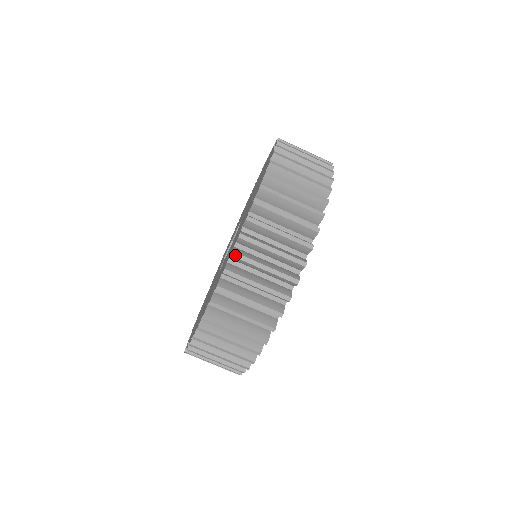
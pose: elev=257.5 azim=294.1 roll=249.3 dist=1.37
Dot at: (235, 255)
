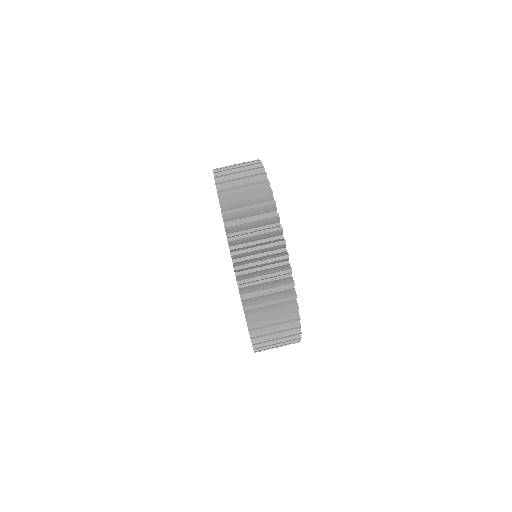
Dot at: (218, 184)
